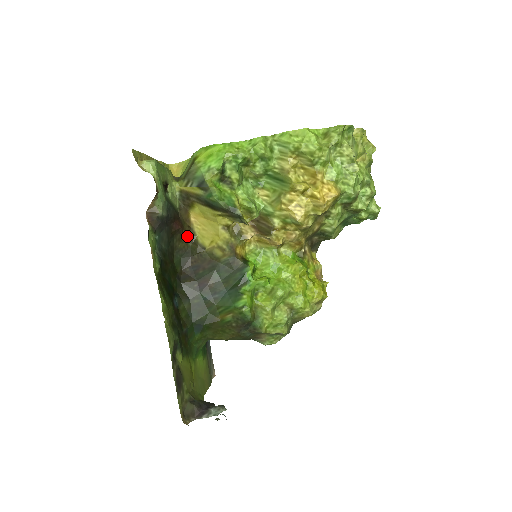
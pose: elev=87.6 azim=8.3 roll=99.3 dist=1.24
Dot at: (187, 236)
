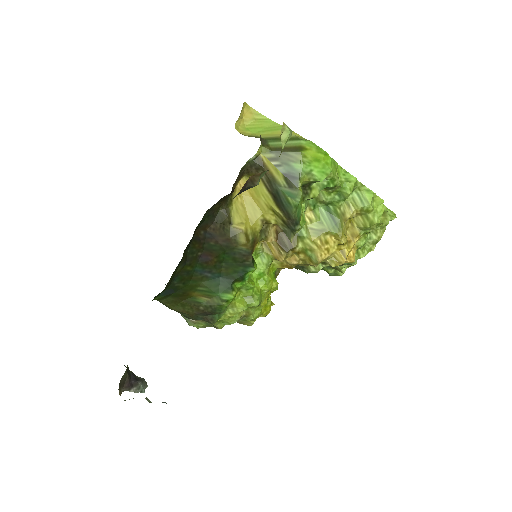
Dot at: (226, 200)
